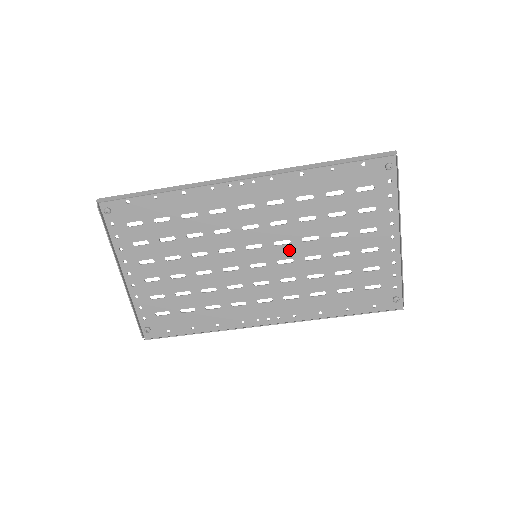
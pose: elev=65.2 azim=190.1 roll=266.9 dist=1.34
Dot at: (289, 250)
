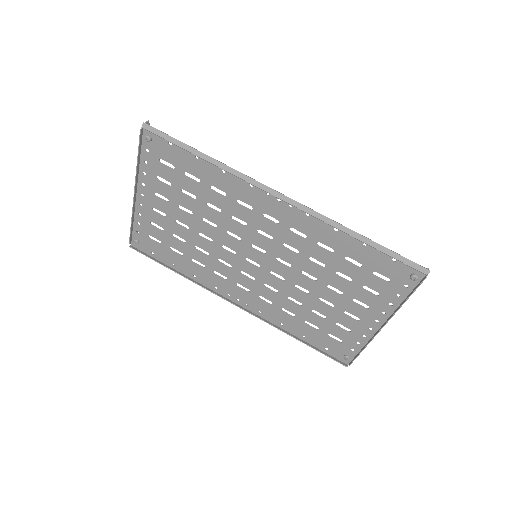
Dot at: (286, 271)
